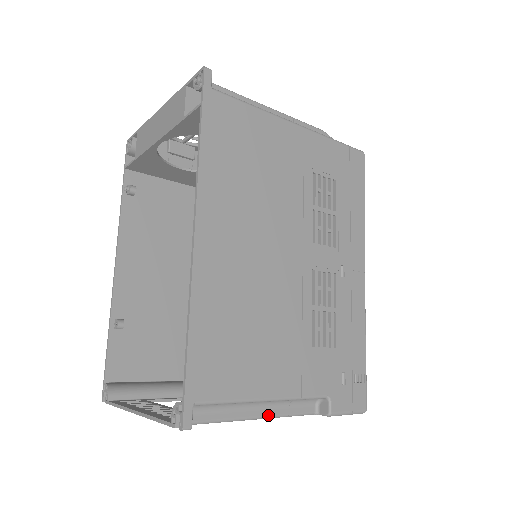
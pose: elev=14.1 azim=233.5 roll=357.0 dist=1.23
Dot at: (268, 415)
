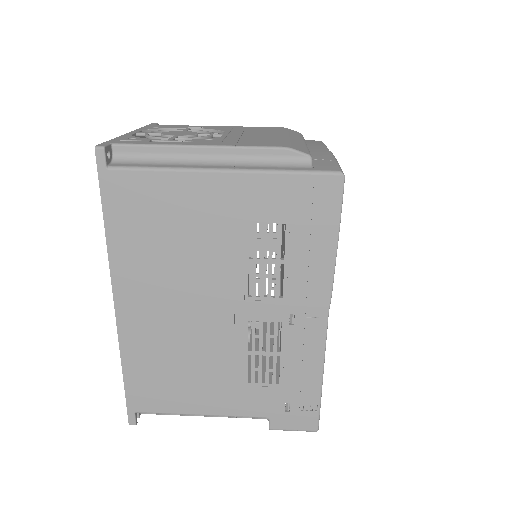
Dot at: (215, 416)
